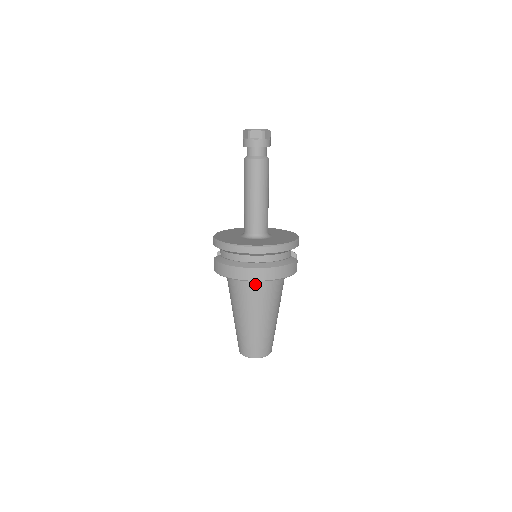
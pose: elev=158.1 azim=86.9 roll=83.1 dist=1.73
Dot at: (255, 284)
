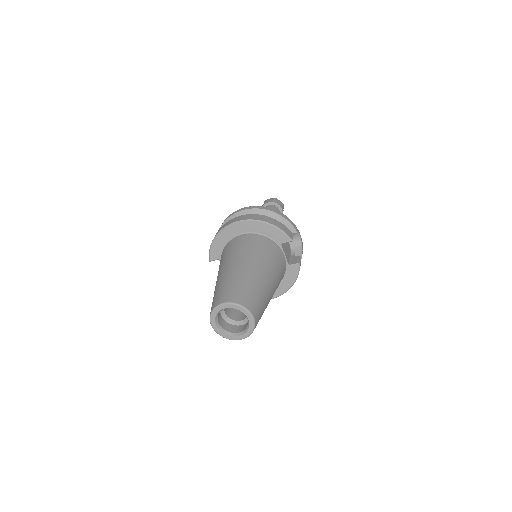
Dot at: (242, 238)
